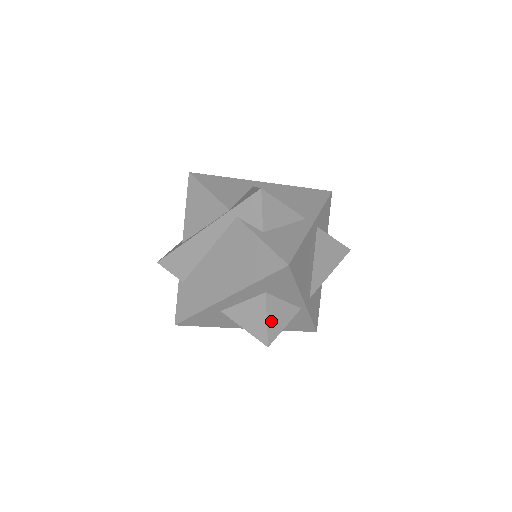
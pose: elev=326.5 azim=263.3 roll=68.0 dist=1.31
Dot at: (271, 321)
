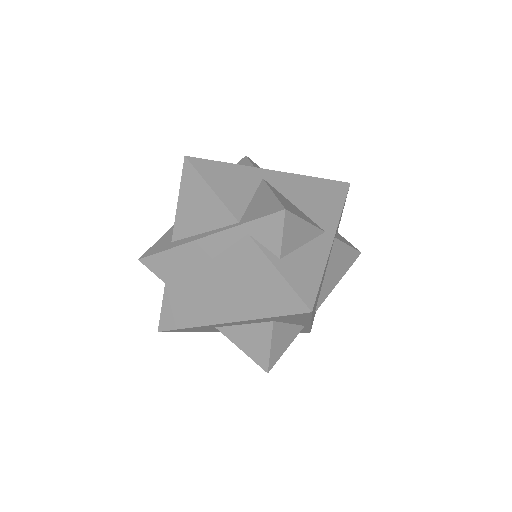
Dot at: (274, 347)
